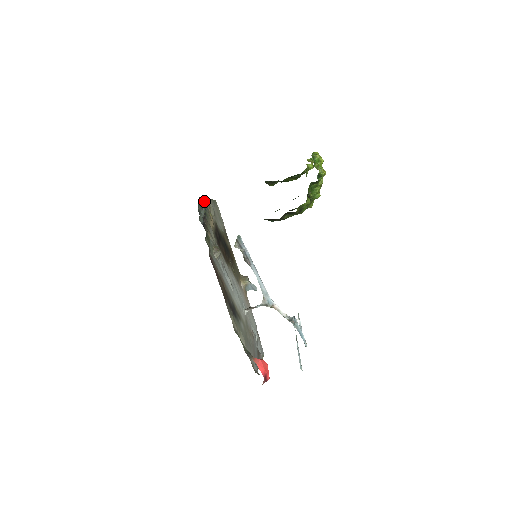
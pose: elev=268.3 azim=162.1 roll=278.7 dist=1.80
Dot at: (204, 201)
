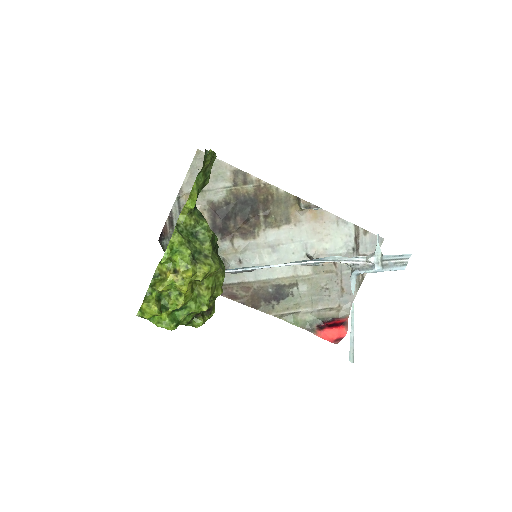
Dot at: (173, 215)
